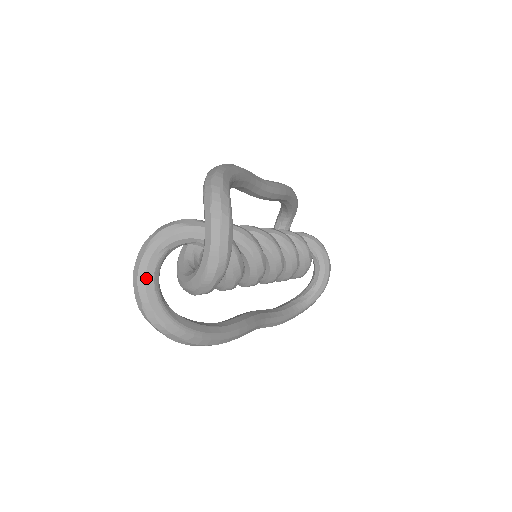
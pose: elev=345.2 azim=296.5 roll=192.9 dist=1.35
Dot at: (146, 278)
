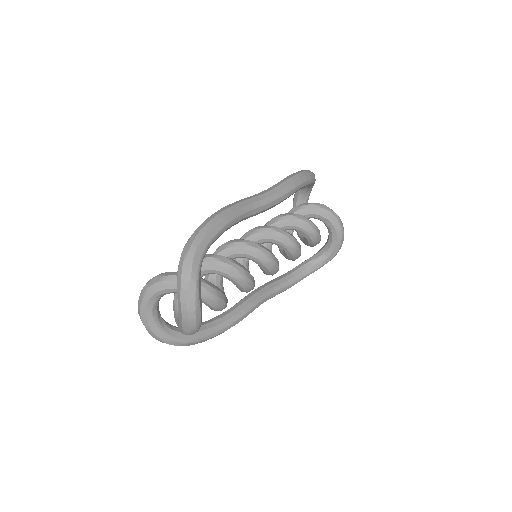
Dot at: (146, 315)
